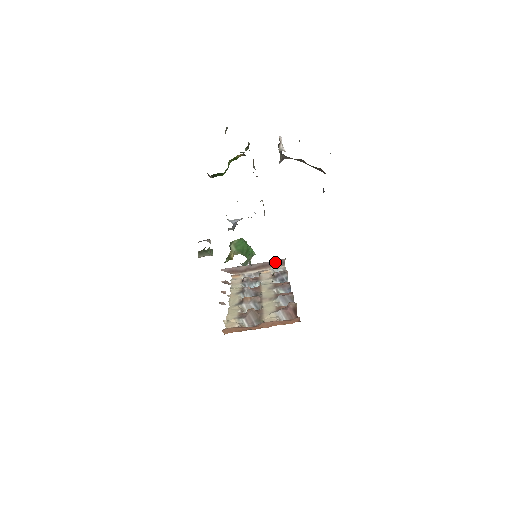
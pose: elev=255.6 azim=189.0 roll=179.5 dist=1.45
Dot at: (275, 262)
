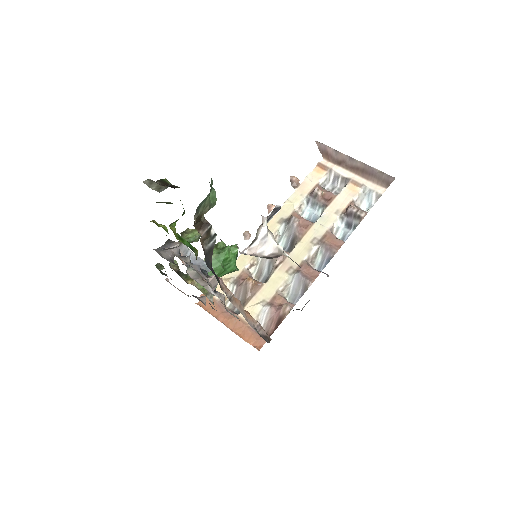
Dot at: (379, 175)
